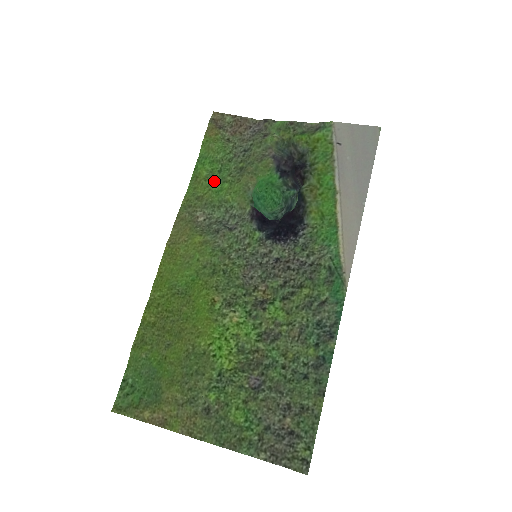
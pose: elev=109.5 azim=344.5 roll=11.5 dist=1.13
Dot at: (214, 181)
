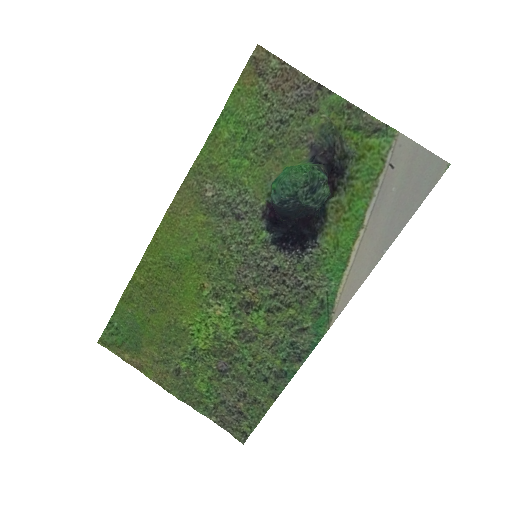
Dot at: (234, 151)
